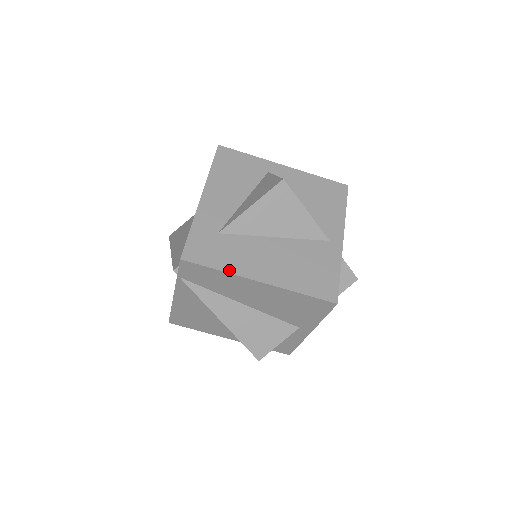
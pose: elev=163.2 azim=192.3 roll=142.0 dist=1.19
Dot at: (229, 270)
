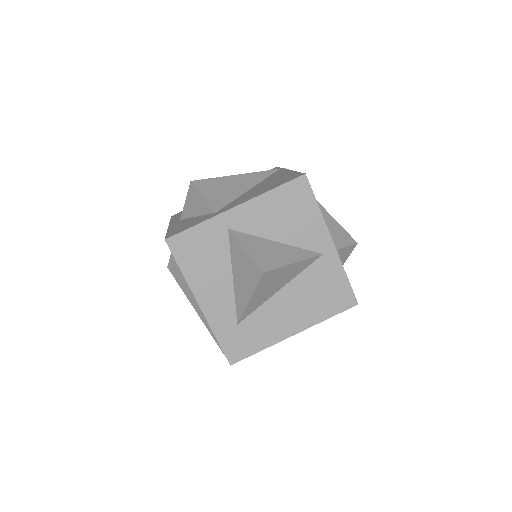
Dot at: (268, 345)
